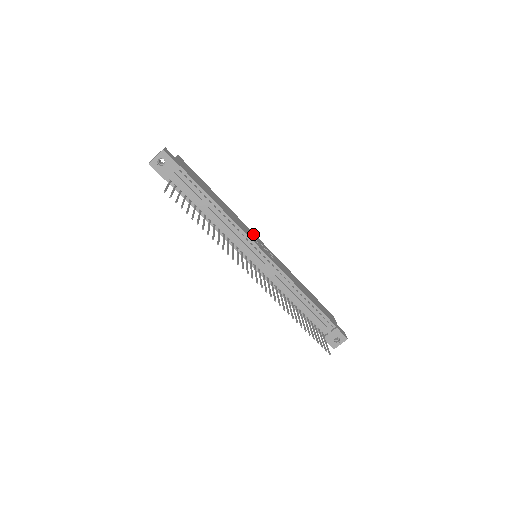
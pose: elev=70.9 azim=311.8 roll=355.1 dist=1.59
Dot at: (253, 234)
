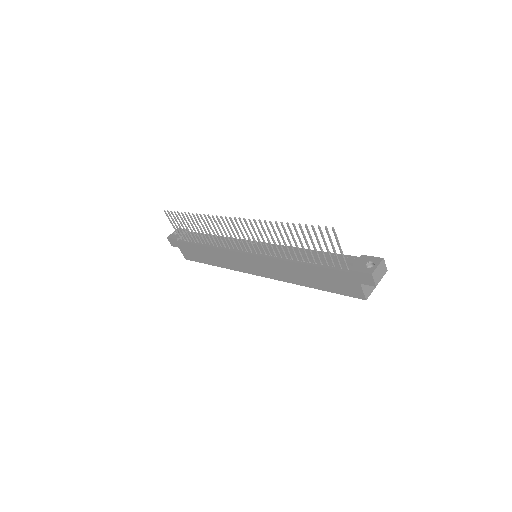
Dot at: occluded
